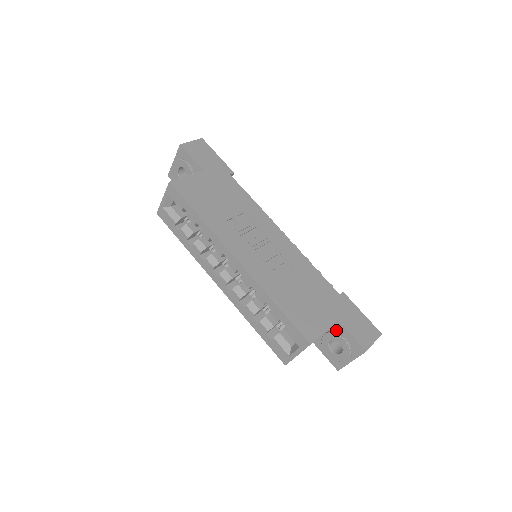
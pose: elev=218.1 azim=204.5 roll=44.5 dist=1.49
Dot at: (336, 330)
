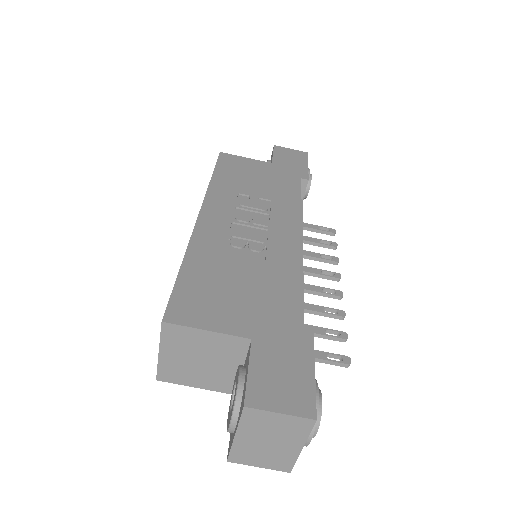
Dot at: (246, 363)
